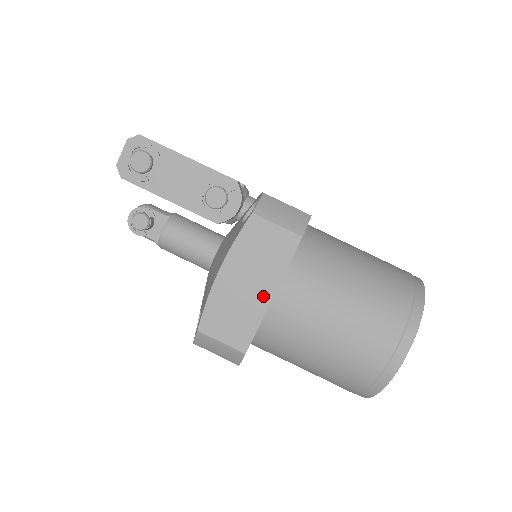
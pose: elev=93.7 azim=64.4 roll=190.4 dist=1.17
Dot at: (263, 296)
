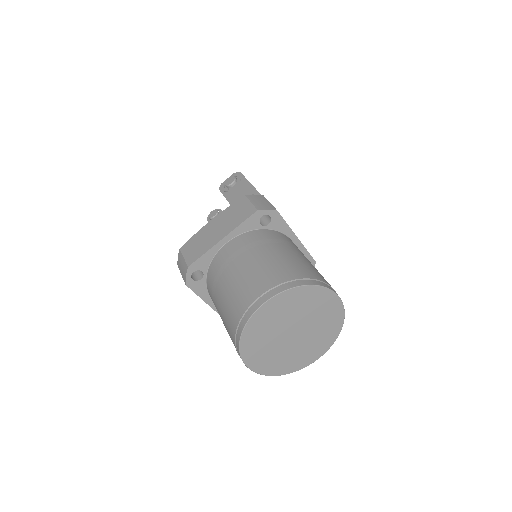
Dot at: (218, 237)
